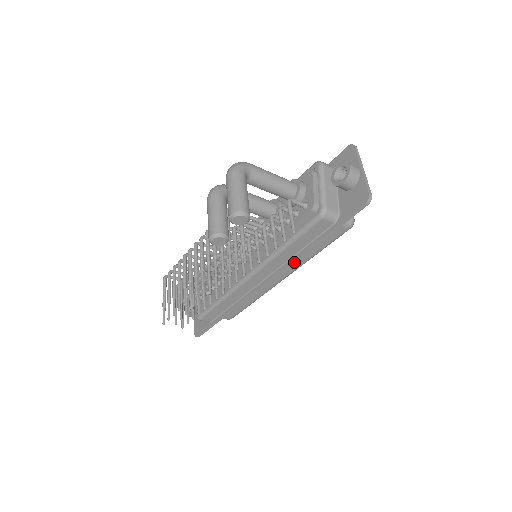
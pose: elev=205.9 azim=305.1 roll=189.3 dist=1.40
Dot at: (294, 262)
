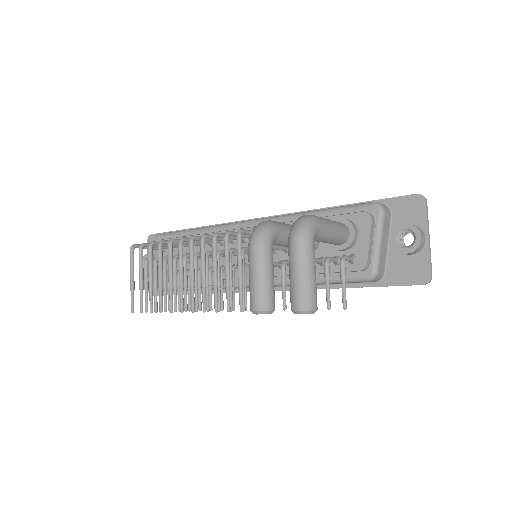
Dot at: occluded
